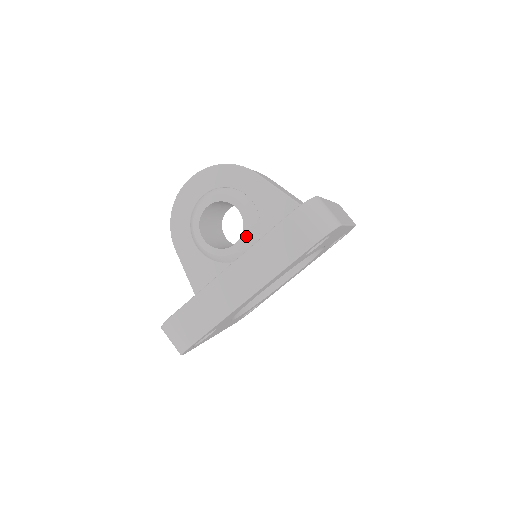
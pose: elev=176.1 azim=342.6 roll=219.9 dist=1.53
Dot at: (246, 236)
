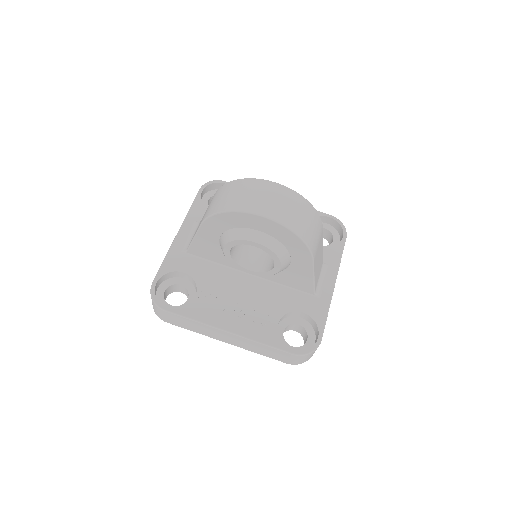
Dot at: (261, 275)
